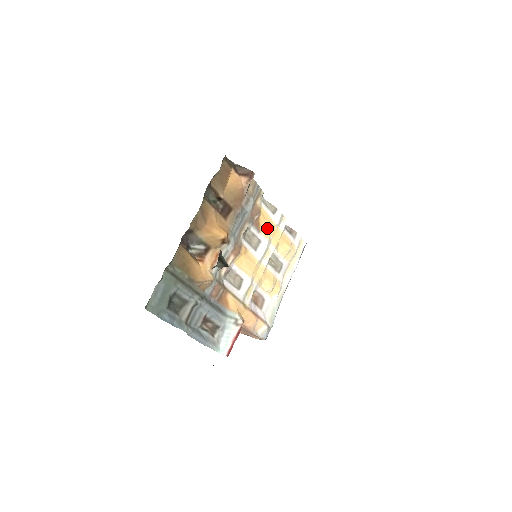
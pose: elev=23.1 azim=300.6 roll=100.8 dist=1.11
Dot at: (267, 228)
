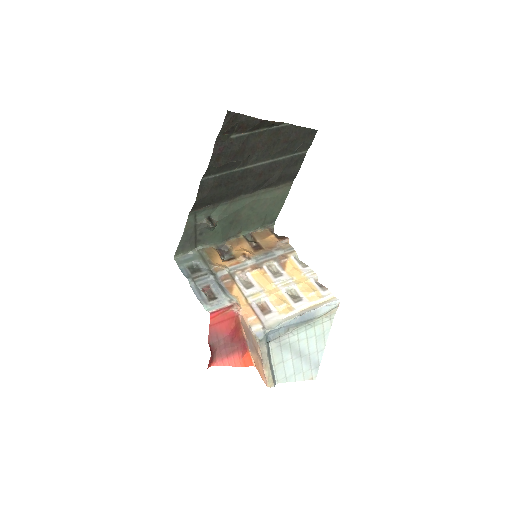
Dot at: (293, 272)
